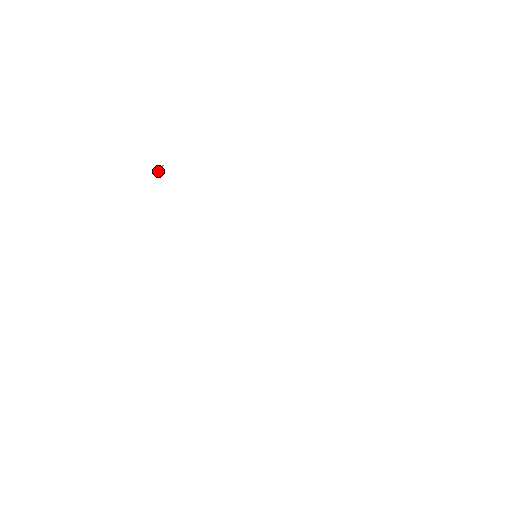
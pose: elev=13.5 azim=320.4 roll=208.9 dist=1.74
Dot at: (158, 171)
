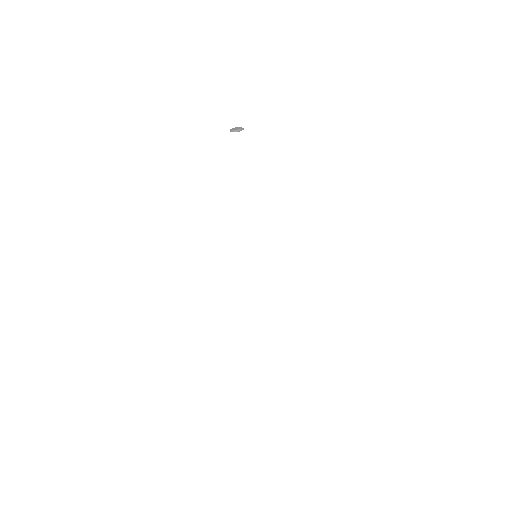
Dot at: (238, 130)
